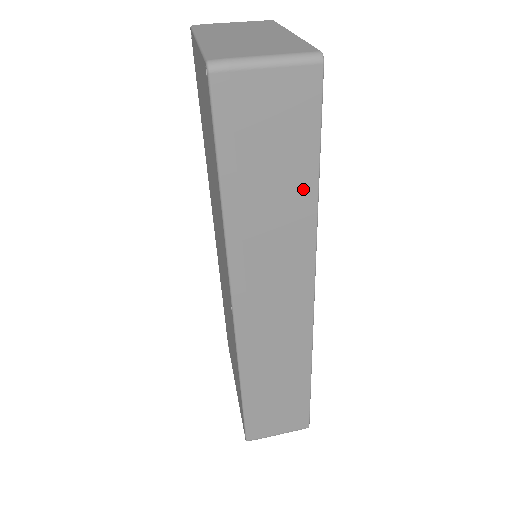
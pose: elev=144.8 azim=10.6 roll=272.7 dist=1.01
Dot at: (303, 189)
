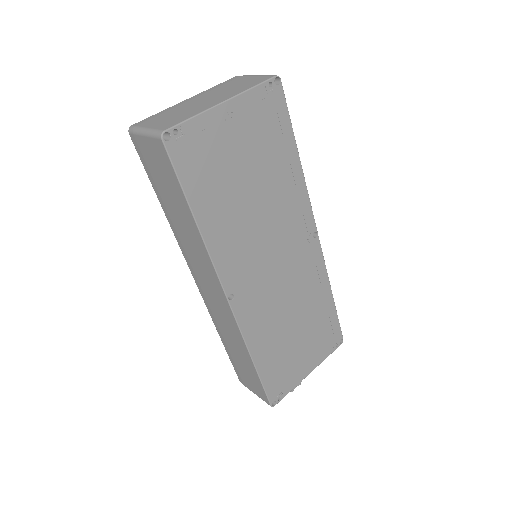
Dot at: (188, 217)
